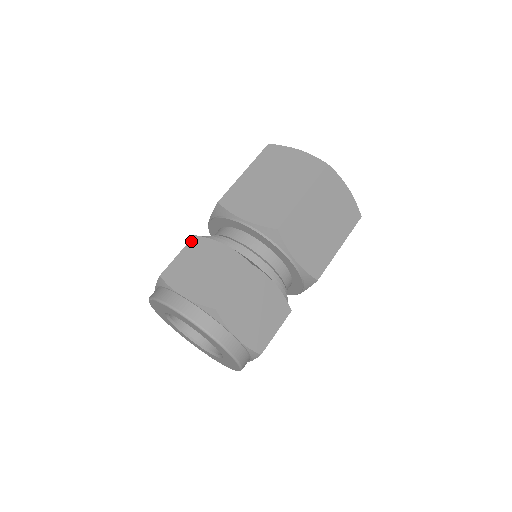
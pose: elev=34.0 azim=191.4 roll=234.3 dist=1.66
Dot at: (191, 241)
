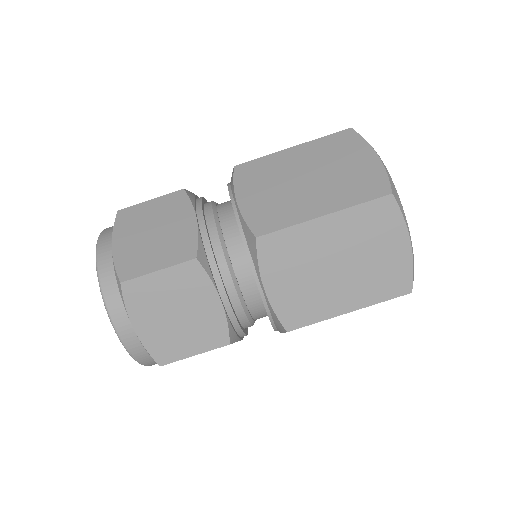
Dot at: (186, 264)
